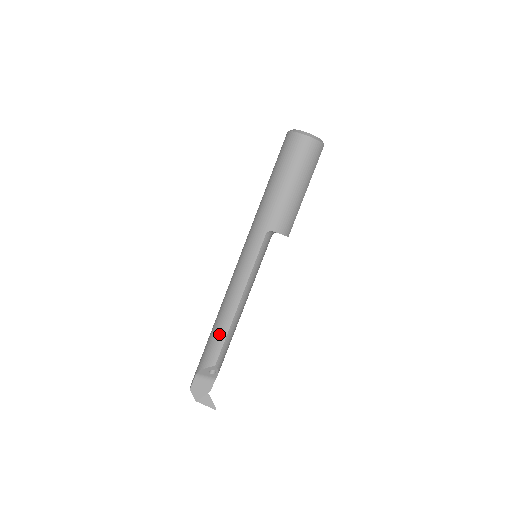
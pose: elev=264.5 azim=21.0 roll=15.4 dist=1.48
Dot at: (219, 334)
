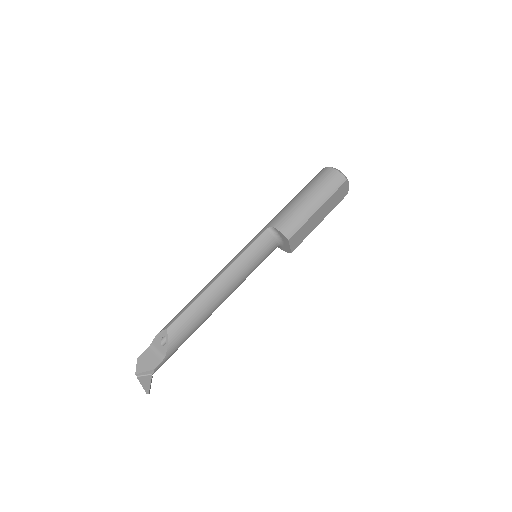
Dot at: (187, 304)
